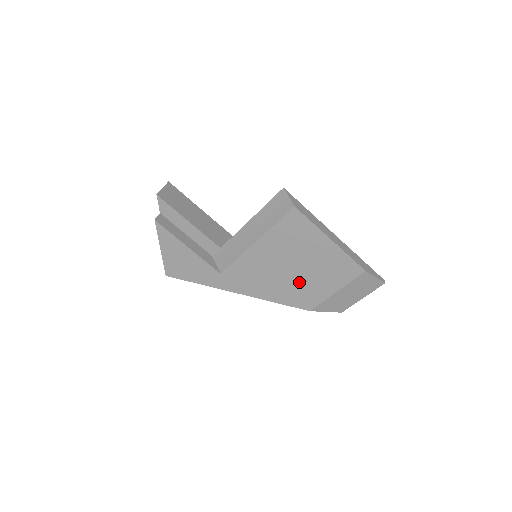
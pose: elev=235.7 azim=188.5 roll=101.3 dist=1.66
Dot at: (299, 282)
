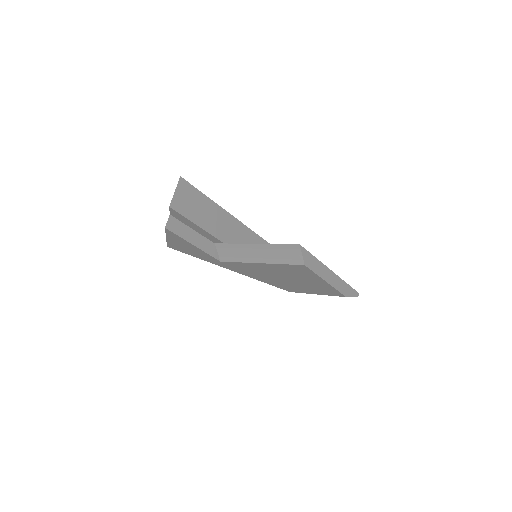
Dot at: (288, 283)
